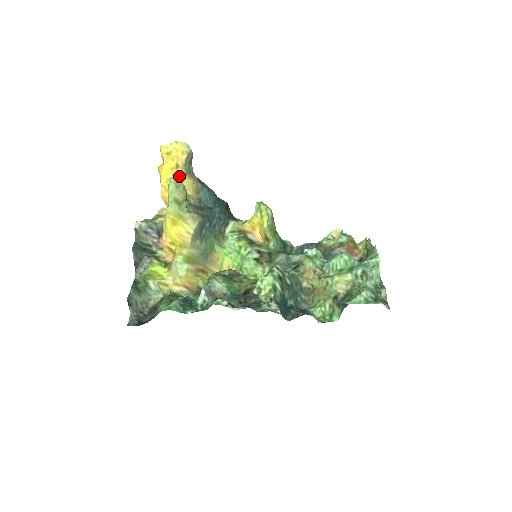
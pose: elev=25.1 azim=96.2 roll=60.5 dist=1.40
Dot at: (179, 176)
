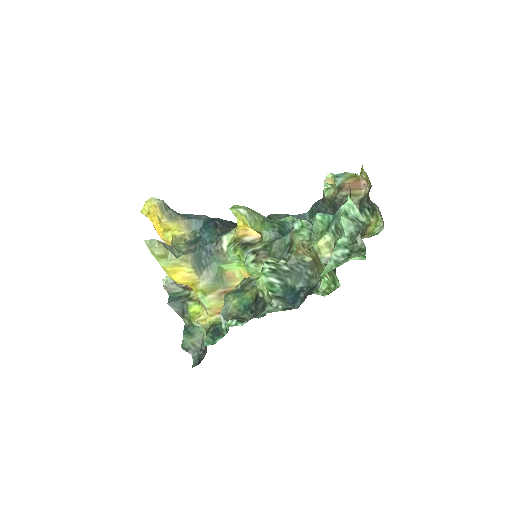
Dot at: (166, 226)
